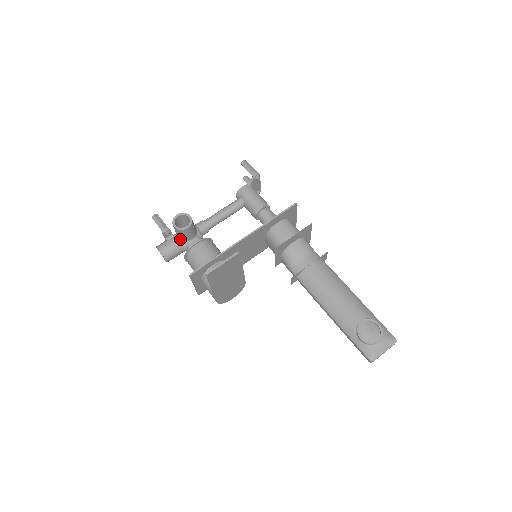
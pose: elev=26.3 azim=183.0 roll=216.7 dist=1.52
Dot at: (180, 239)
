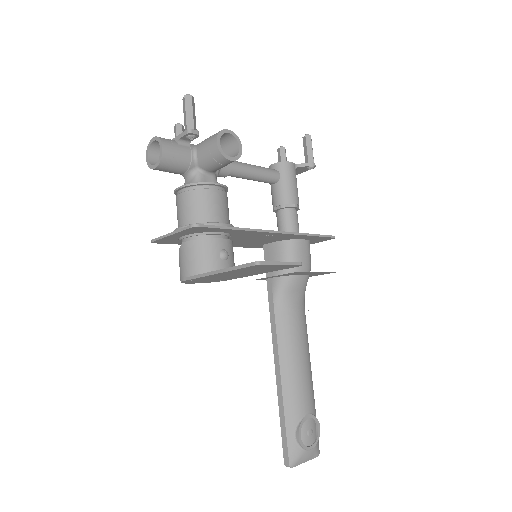
Dot at: (197, 158)
